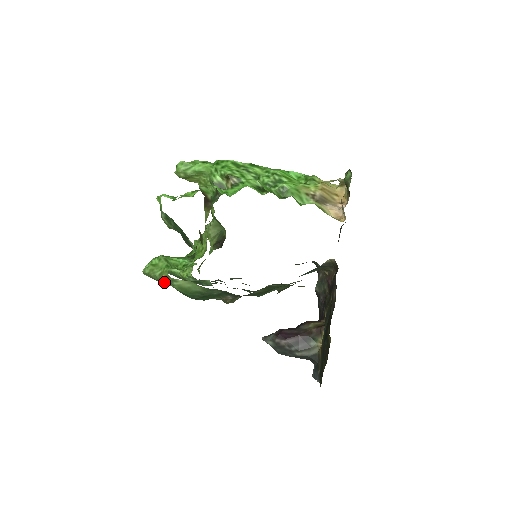
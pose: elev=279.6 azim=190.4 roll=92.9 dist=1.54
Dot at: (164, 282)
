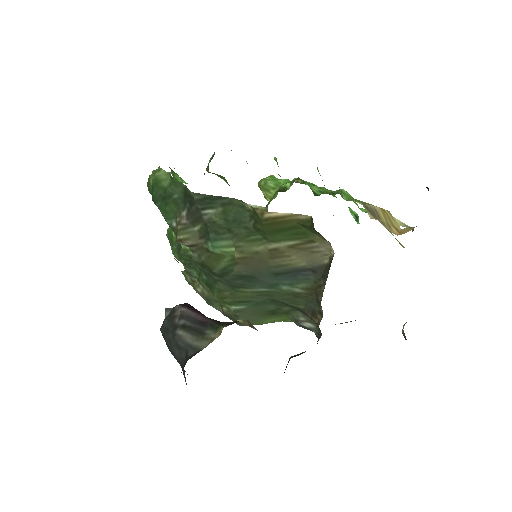
Dot at: (151, 180)
